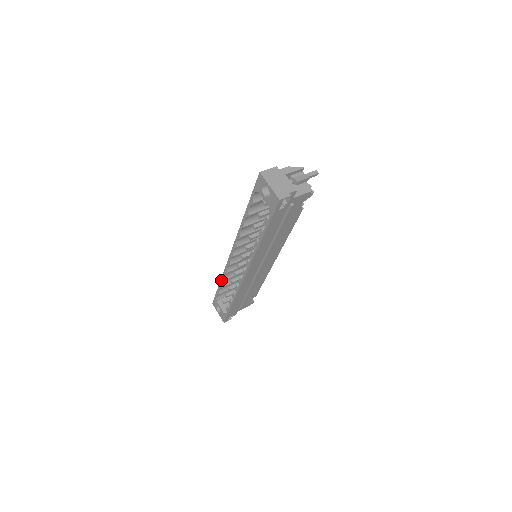
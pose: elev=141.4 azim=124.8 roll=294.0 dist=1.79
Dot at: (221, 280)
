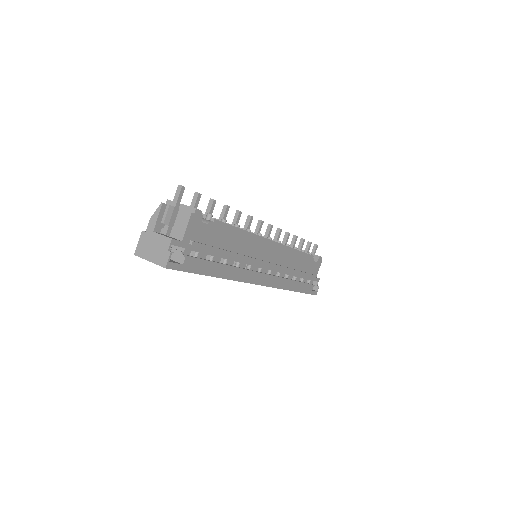
Dot at: occluded
